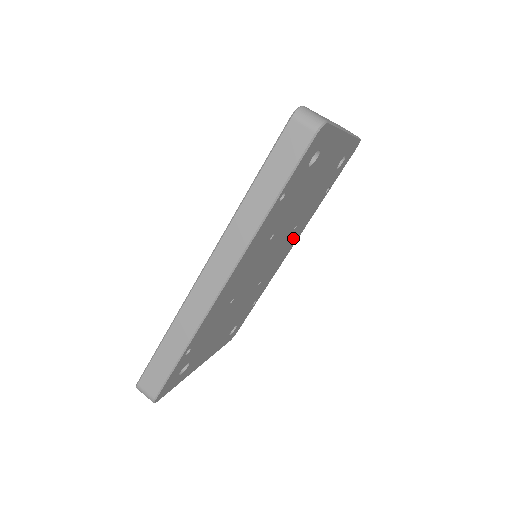
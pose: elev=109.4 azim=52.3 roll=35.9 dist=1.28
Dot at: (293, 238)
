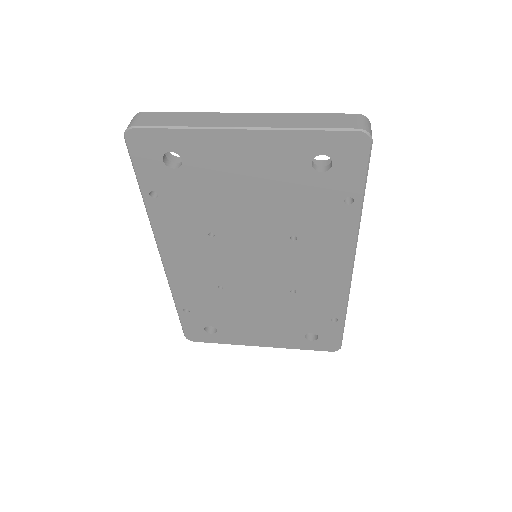
Dot at: (324, 253)
